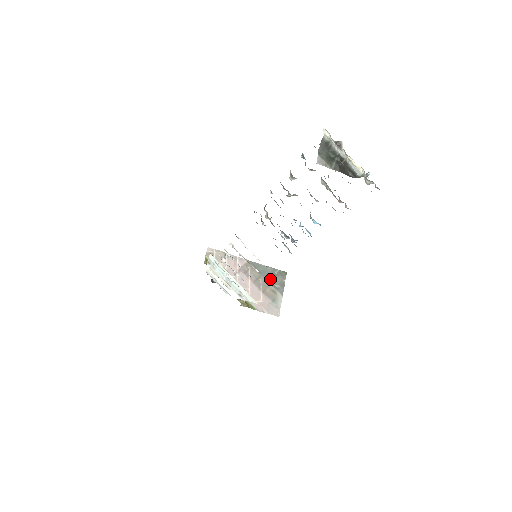
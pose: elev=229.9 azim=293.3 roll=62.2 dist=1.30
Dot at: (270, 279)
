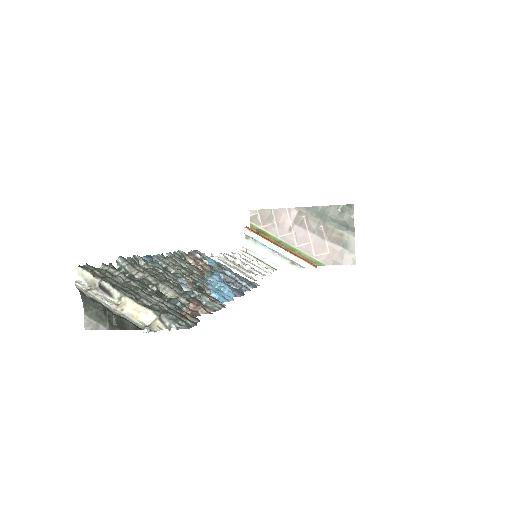
Dot at: (333, 221)
